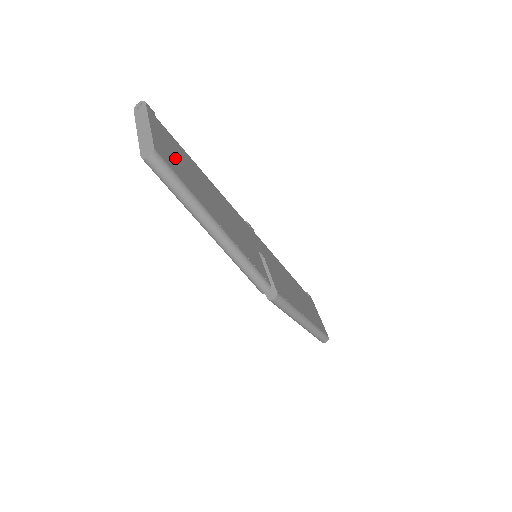
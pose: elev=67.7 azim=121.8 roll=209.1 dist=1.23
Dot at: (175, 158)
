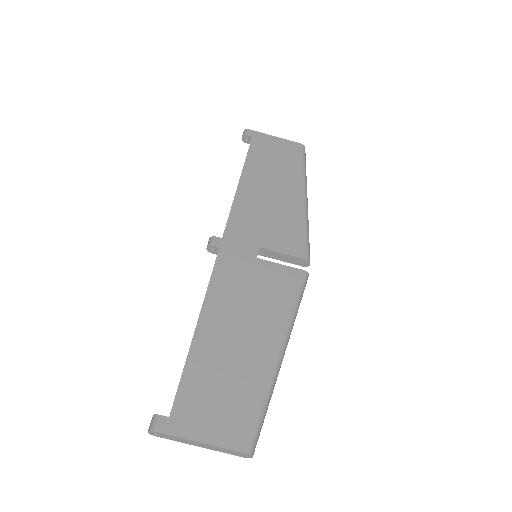
Dot at: (225, 405)
